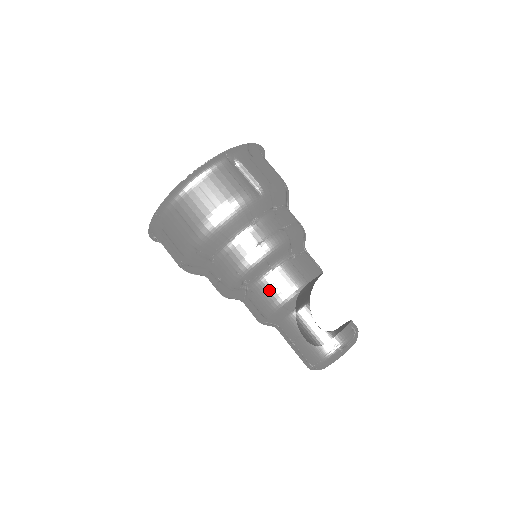
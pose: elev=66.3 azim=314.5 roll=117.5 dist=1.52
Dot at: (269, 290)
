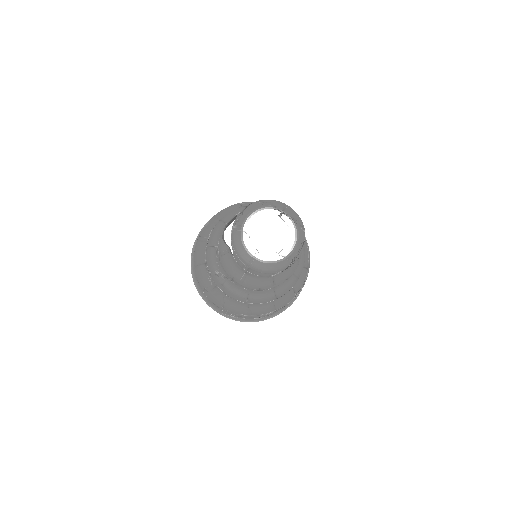
Dot at: (219, 259)
